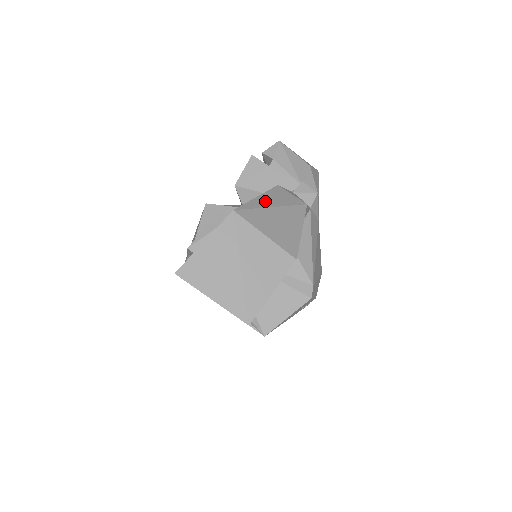
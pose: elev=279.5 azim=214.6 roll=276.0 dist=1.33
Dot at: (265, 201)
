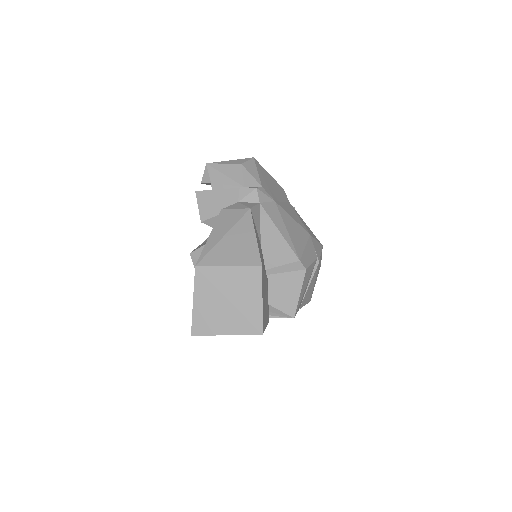
Dot at: (216, 236)
